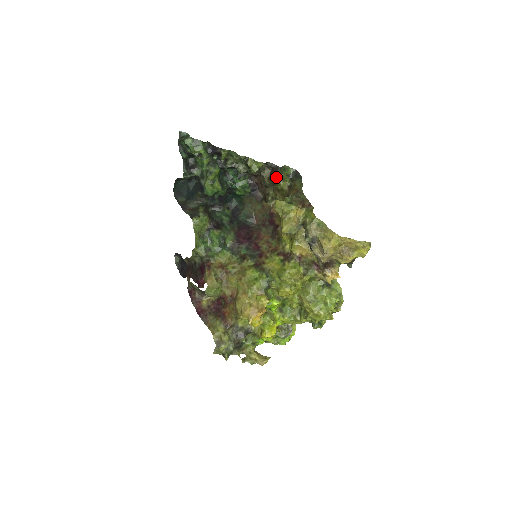
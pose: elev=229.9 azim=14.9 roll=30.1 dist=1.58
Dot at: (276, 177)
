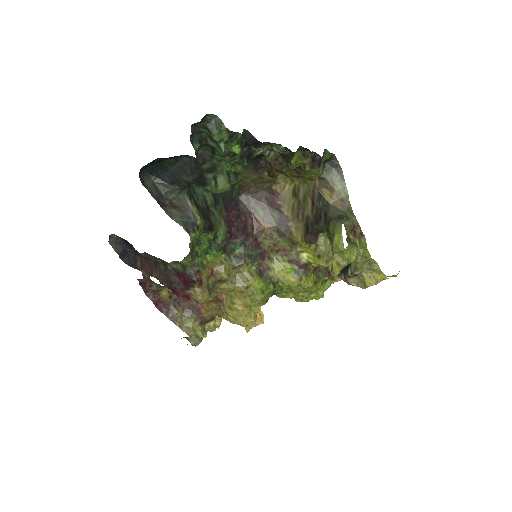
Dot at: (315, 172)
